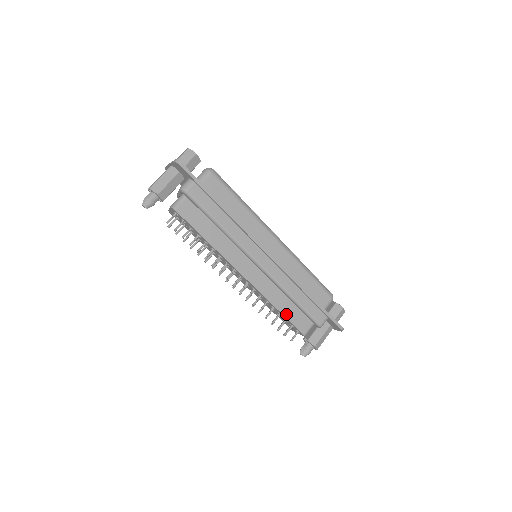
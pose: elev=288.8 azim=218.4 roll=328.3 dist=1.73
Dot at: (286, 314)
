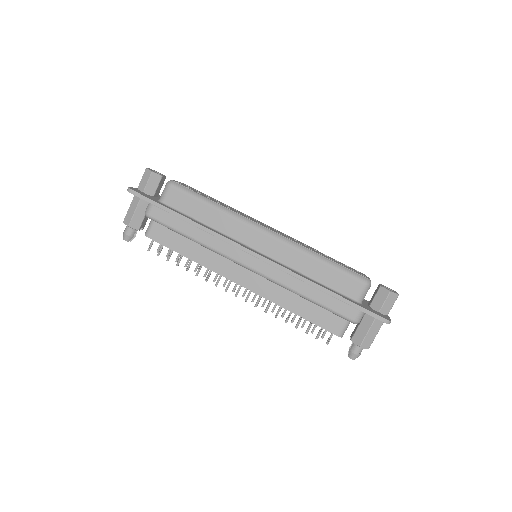
Dot at: (305, 316)
